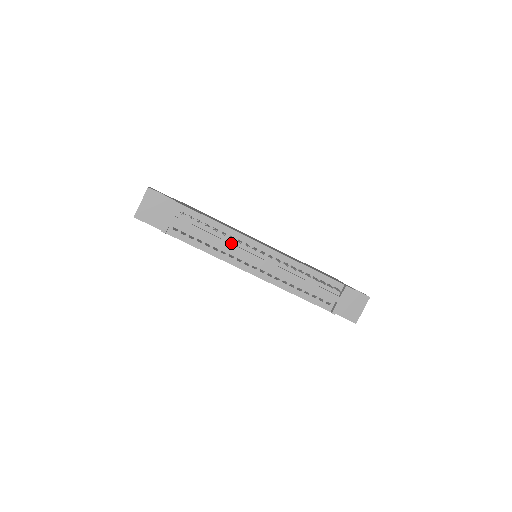
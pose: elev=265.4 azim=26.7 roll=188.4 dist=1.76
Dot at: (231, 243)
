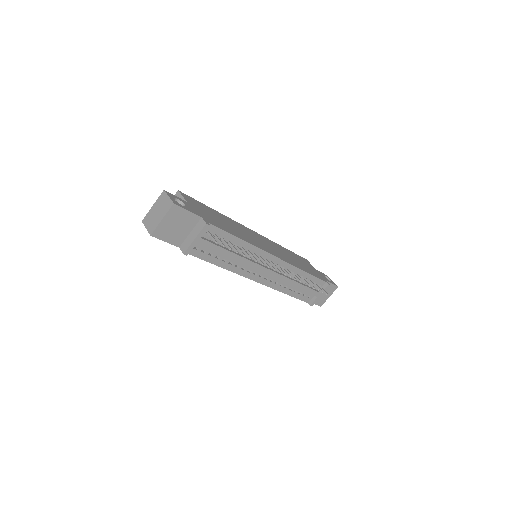
Dot at: (247, 257)
